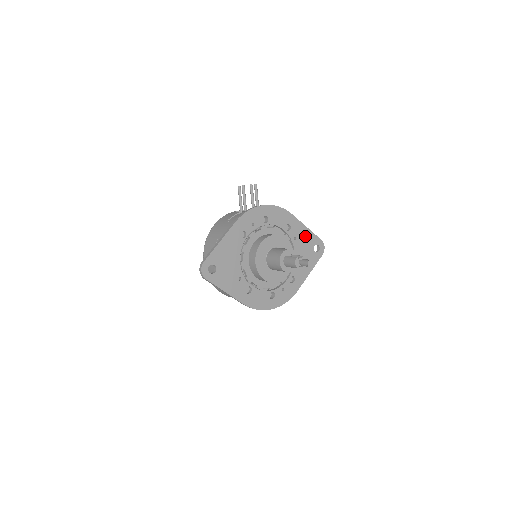
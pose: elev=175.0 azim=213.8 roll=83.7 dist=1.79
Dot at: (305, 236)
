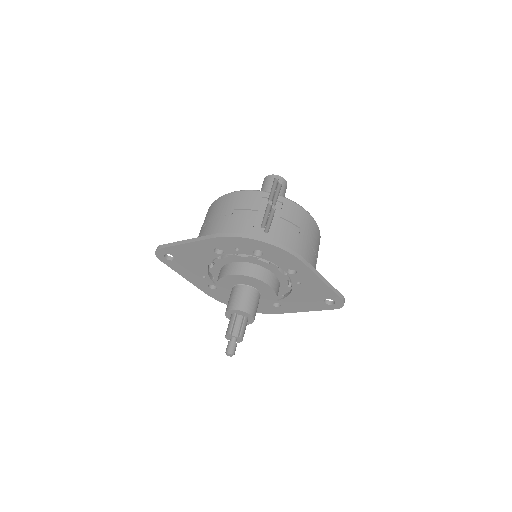
Dot at: (317, 287)
